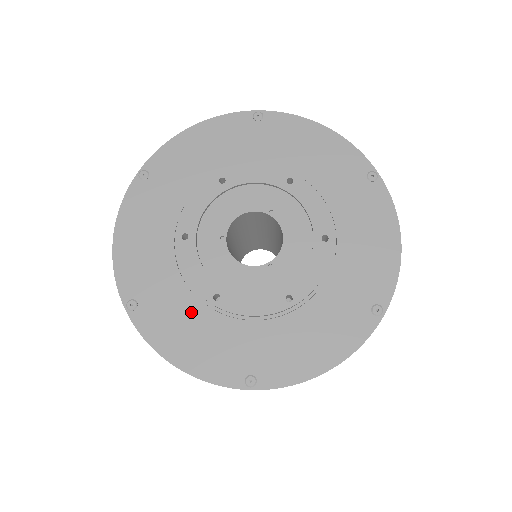
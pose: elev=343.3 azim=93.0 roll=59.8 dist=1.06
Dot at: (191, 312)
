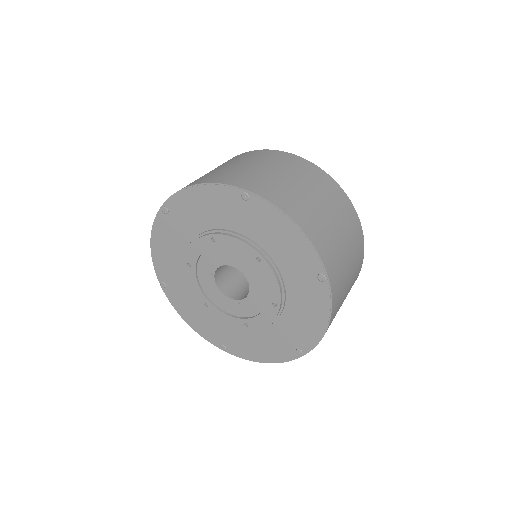
Dot at: (194, 303)
